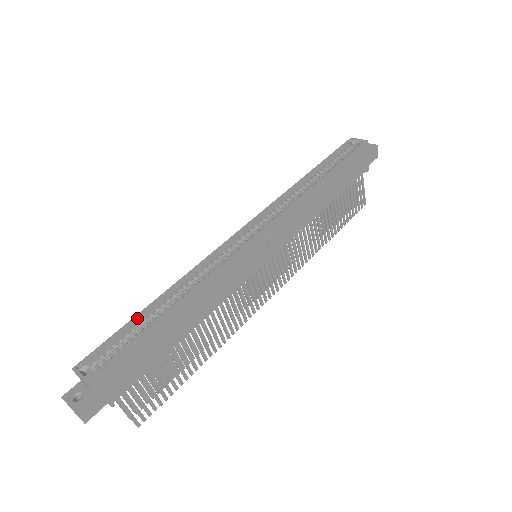
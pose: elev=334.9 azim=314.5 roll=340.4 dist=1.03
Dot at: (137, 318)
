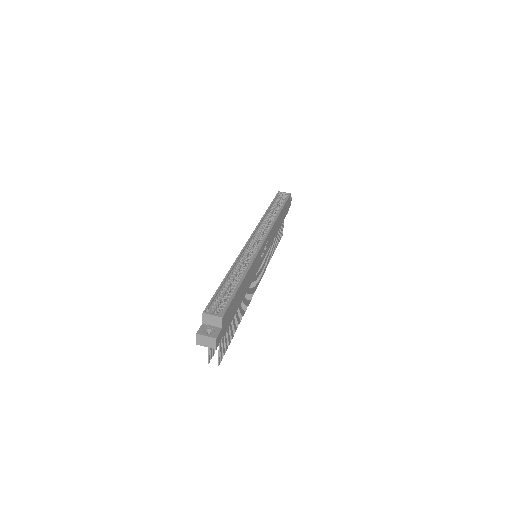
Dot at: (222, 284)
